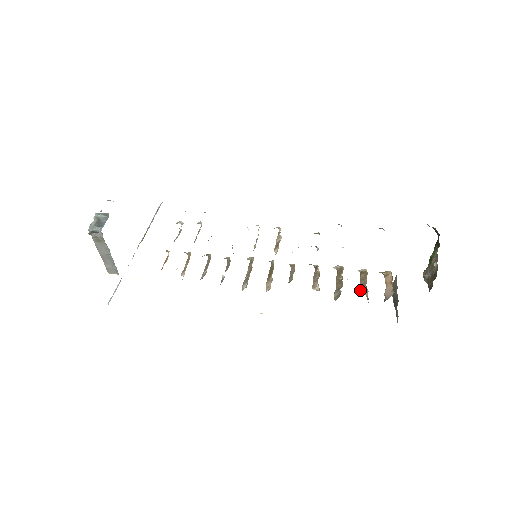
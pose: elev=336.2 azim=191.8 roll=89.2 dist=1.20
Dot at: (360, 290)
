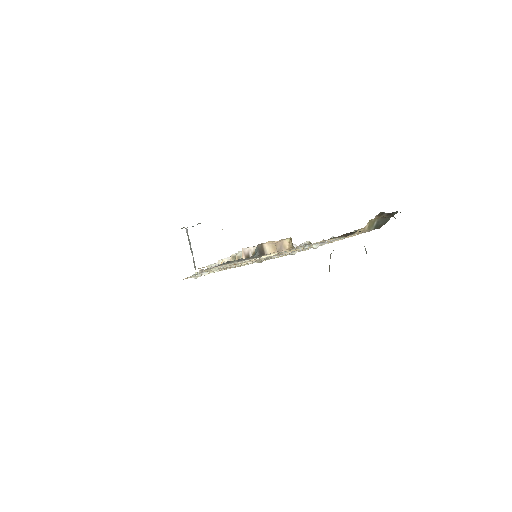
Dot at: occluded
